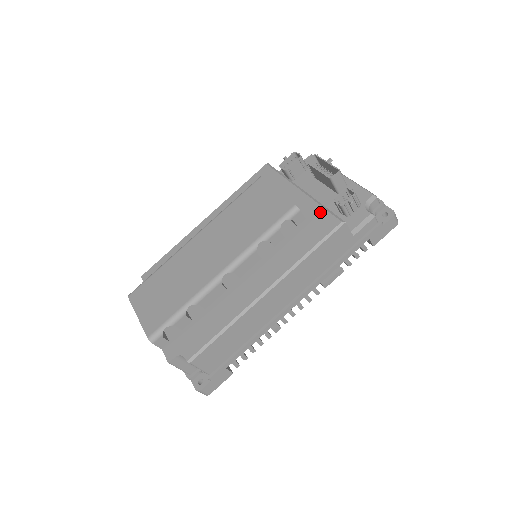
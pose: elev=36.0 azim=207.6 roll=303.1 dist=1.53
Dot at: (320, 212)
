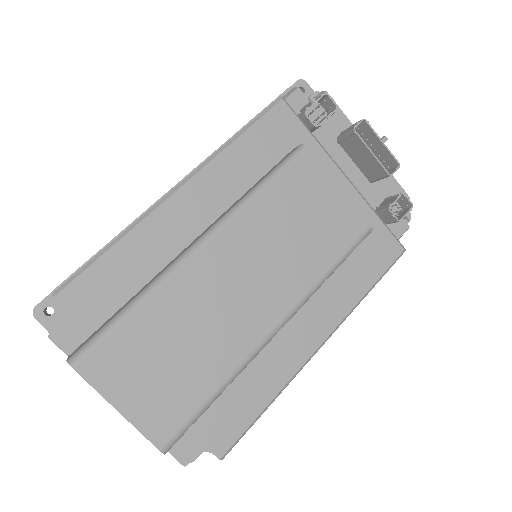
Dot at: (378, 227)
